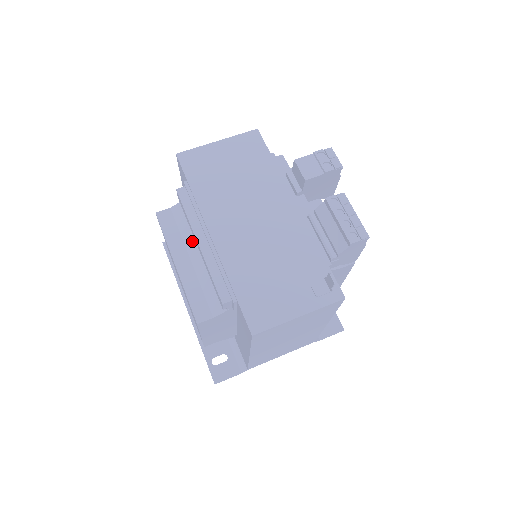
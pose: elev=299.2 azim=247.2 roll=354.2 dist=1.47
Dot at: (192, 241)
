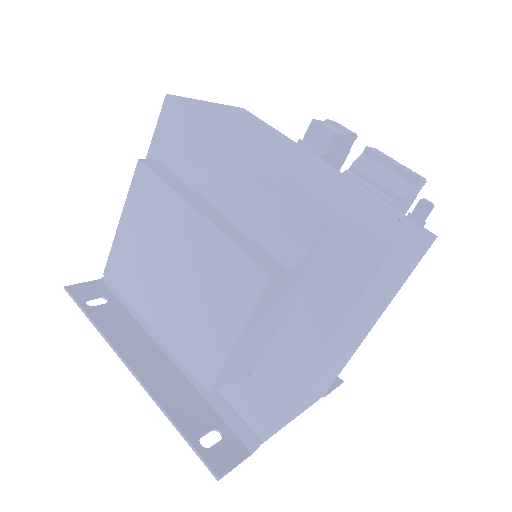
Dot at: (210, 190)
